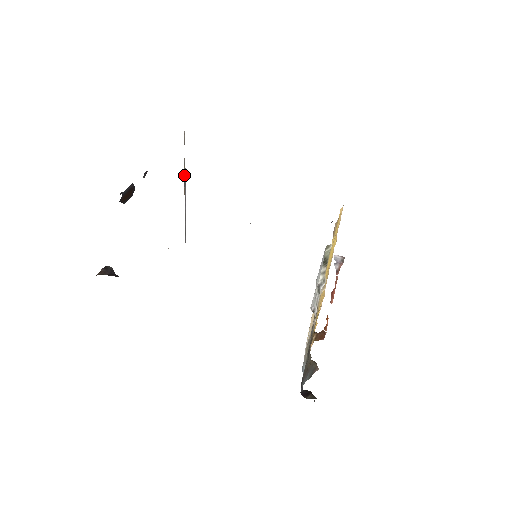
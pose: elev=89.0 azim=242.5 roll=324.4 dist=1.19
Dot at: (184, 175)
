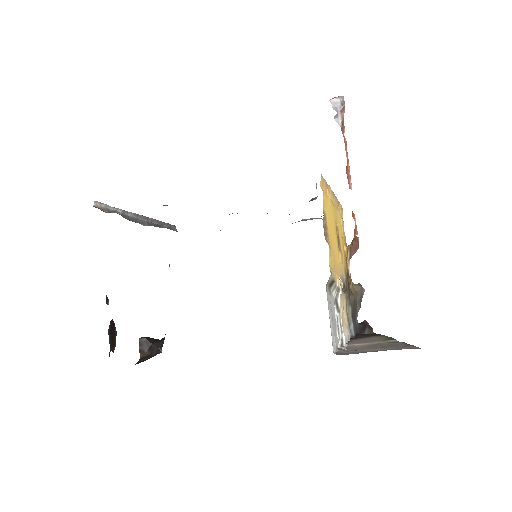
Dot at: (129, 217)
